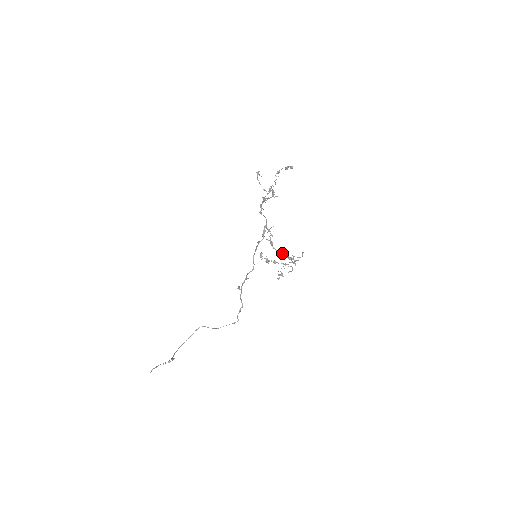
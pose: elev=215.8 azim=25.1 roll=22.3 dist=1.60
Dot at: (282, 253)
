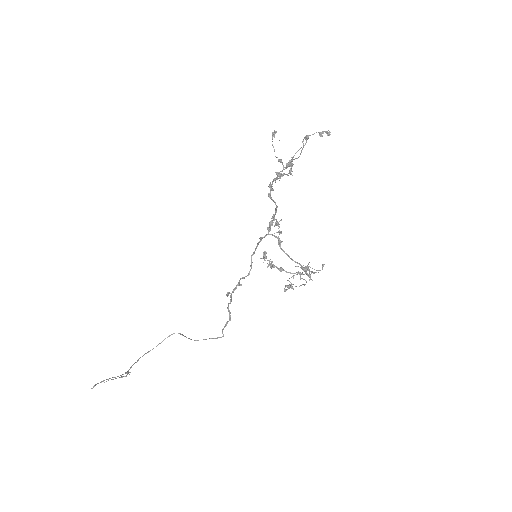
Dot at: occluded
